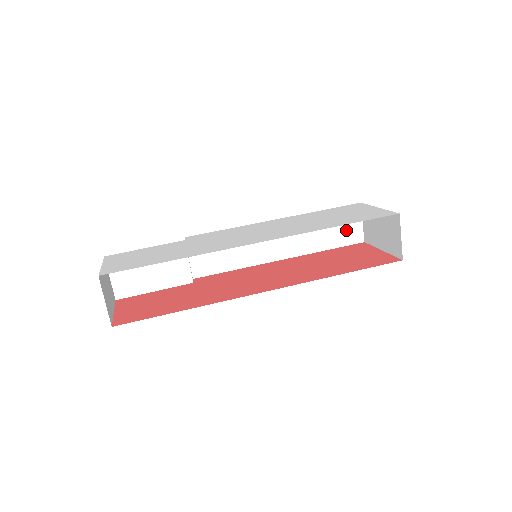
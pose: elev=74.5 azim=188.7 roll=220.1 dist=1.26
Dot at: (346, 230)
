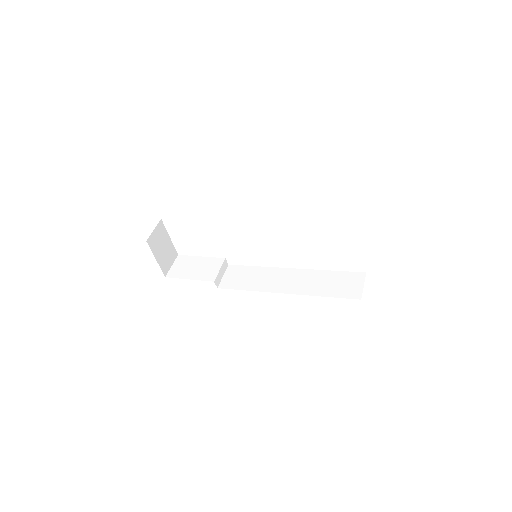
Dot at: (347, 287)
